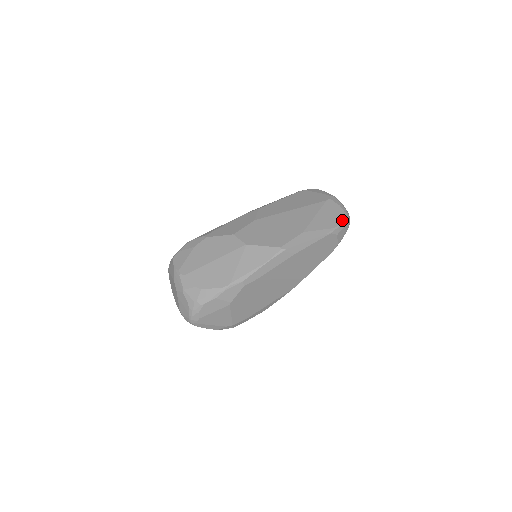
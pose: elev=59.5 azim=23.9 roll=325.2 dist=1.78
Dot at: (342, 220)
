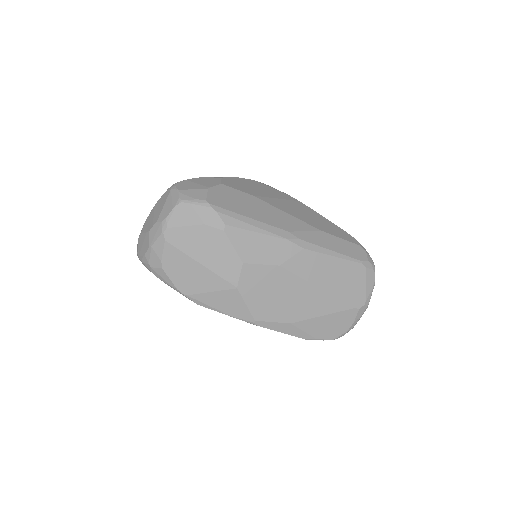
Dot at: (333, 337)
